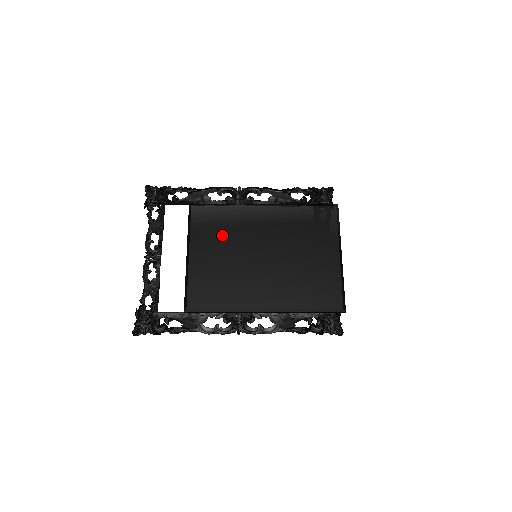
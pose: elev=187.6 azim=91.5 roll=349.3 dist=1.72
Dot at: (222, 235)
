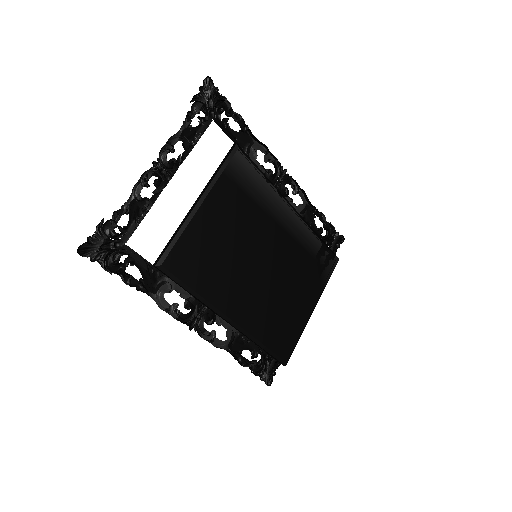
Dot at: (244, 208)
